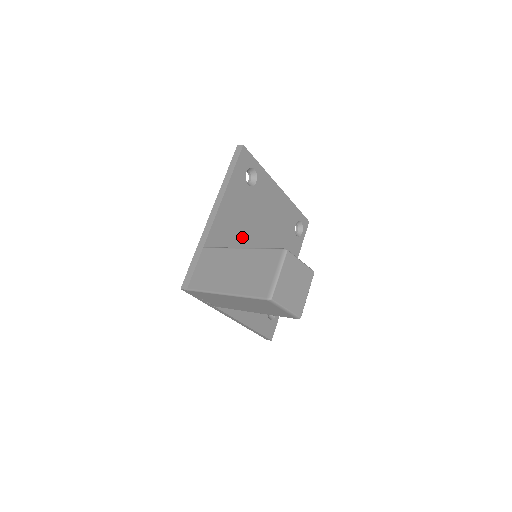
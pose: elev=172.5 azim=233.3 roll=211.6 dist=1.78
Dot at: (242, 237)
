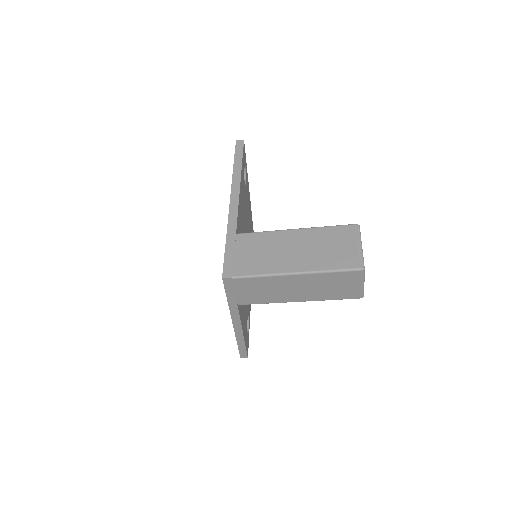
Dot at: occluded
